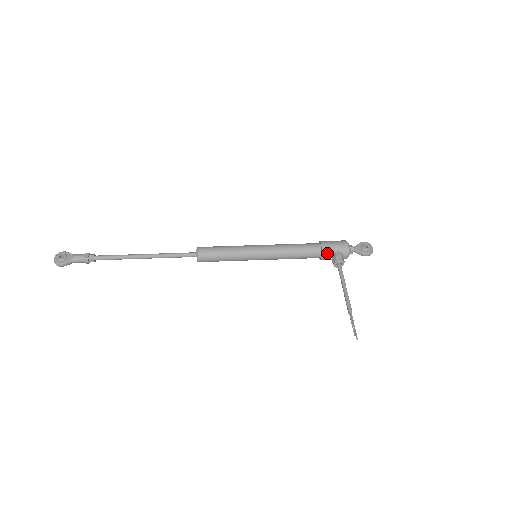
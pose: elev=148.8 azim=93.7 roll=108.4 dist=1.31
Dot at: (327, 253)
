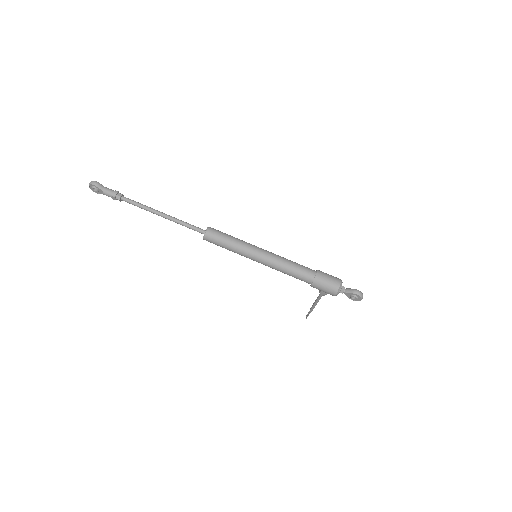
Dot at: occluded
